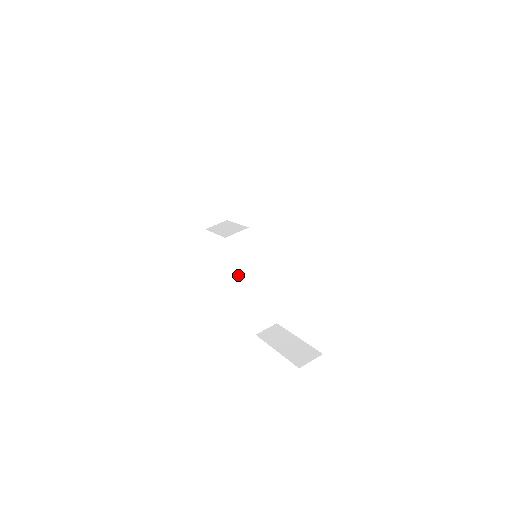
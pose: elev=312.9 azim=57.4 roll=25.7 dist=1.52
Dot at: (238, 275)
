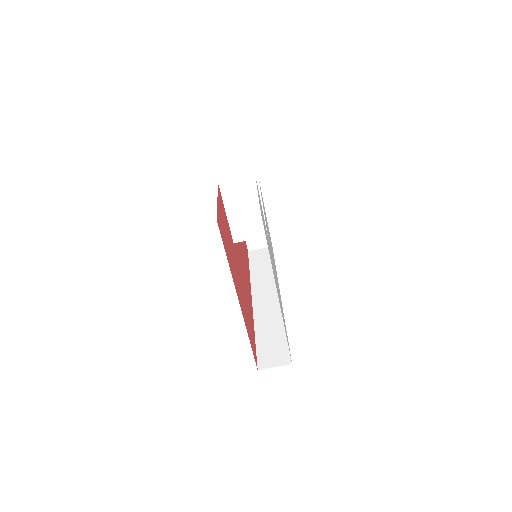
Dot at: occluded
